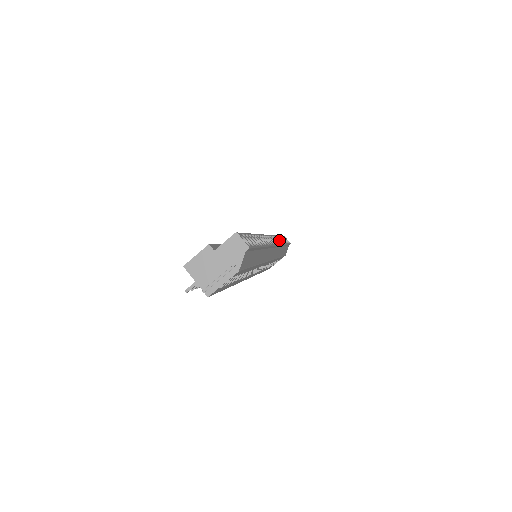
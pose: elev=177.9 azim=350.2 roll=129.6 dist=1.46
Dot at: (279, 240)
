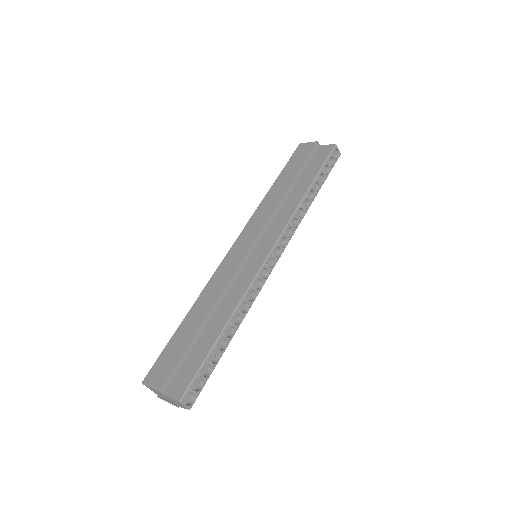
Dot at: (302, 209)
